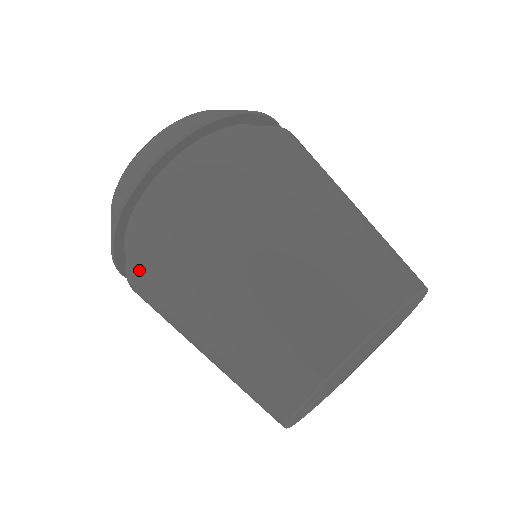
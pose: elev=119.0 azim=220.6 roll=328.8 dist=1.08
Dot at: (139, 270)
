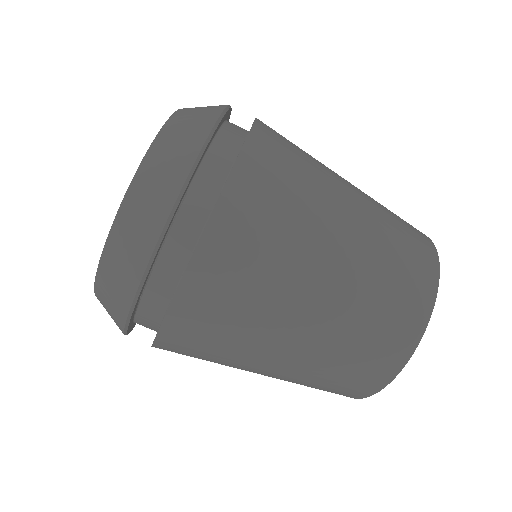
Dot at: (201, 295)
